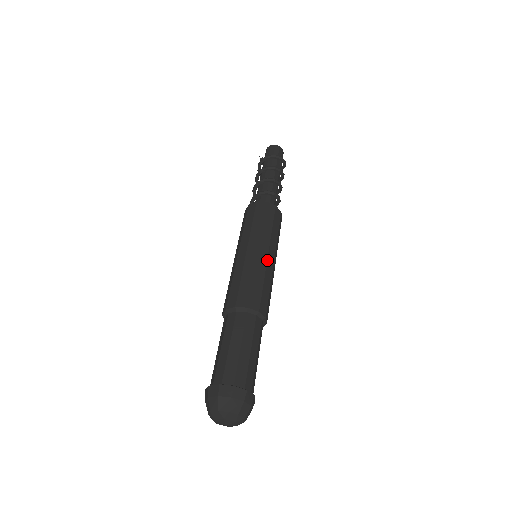
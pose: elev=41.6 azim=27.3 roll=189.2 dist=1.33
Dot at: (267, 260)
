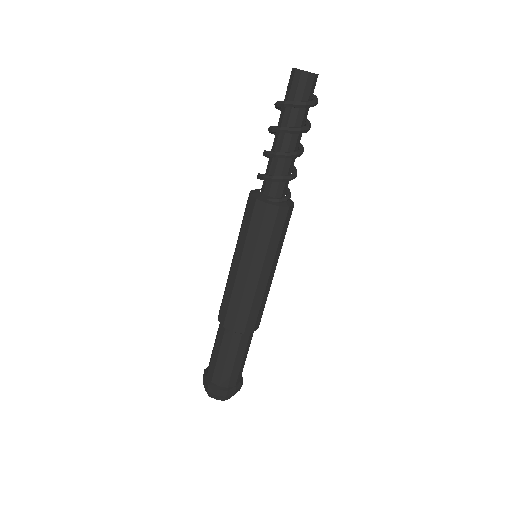
Dot at: (247, 279)
